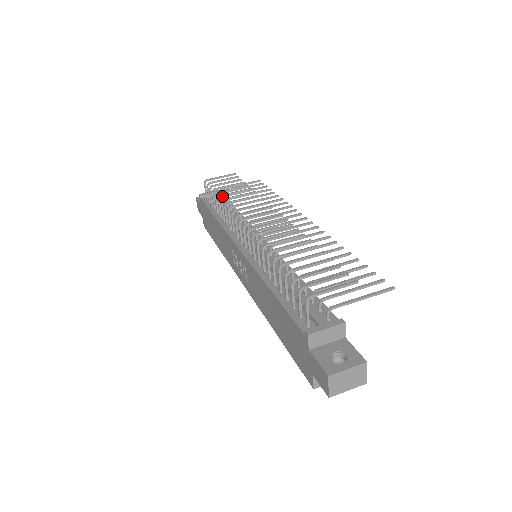
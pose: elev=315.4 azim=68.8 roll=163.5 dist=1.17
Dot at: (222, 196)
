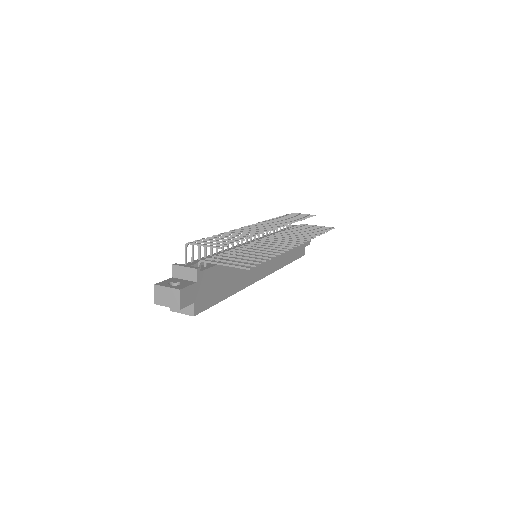
Dot at: occluded
